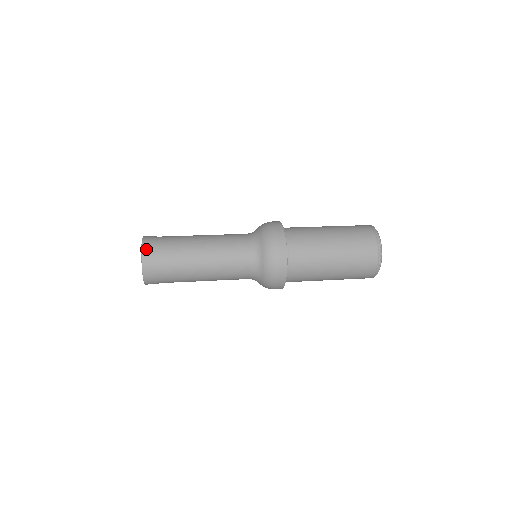
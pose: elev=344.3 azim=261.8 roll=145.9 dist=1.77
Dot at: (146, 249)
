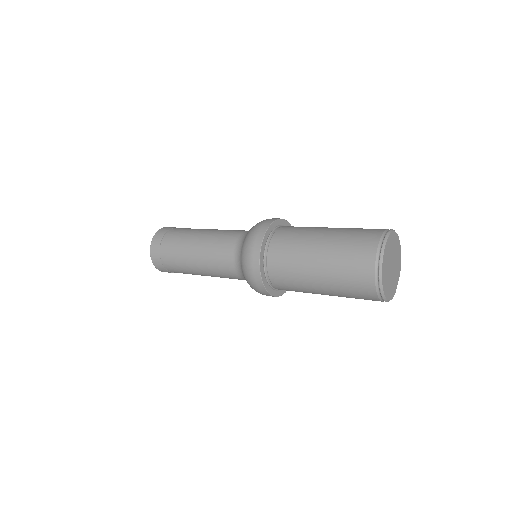
Dot at: (155, 240)
